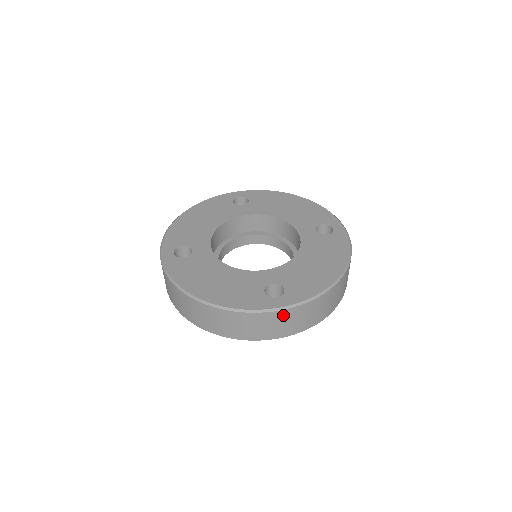
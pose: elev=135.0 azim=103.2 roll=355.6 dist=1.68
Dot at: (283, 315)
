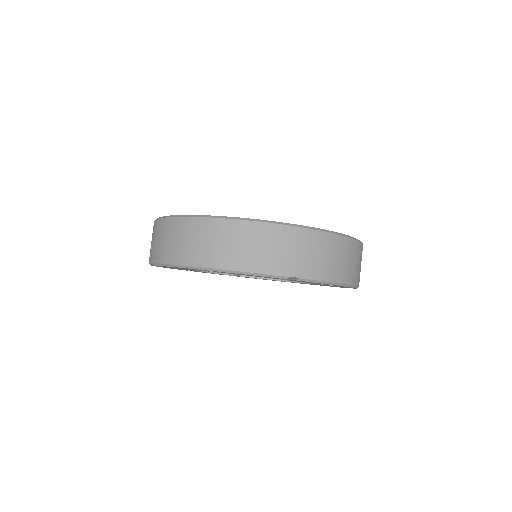
Dot at: (202, 226)
